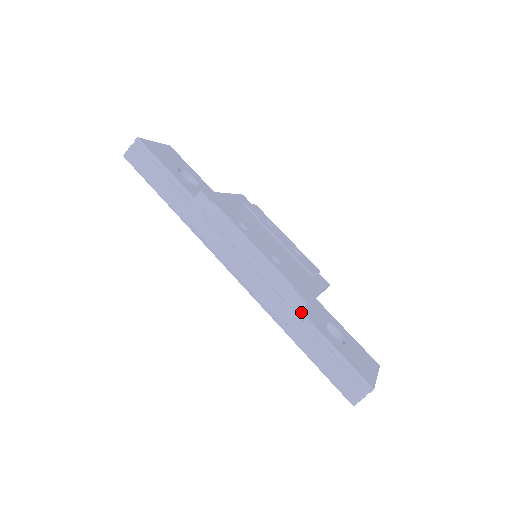
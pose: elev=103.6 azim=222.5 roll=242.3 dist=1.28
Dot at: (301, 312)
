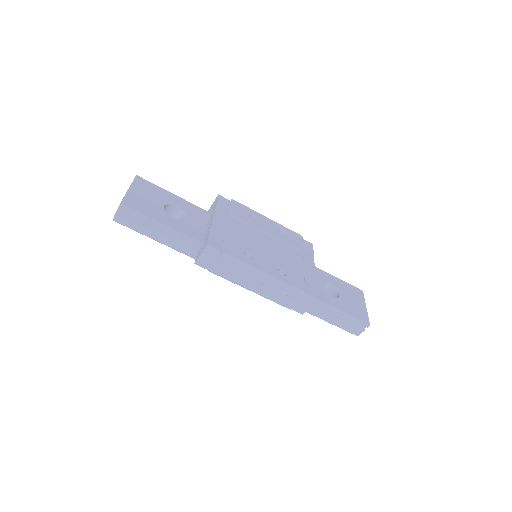
Dot at: occluded
